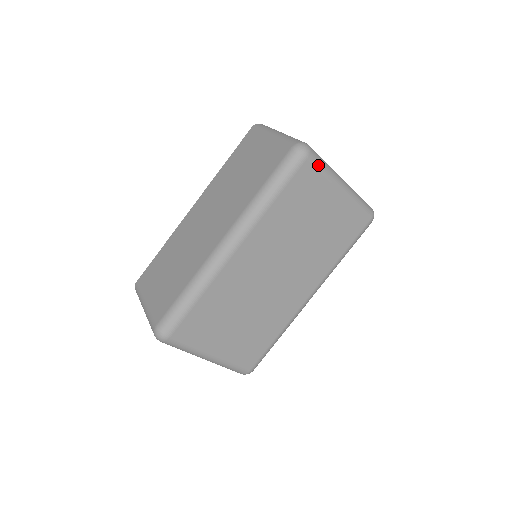
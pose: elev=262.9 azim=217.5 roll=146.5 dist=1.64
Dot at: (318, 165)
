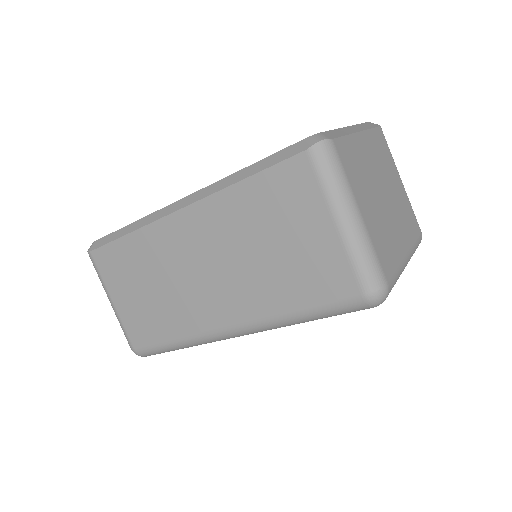
Dot at: occluded
